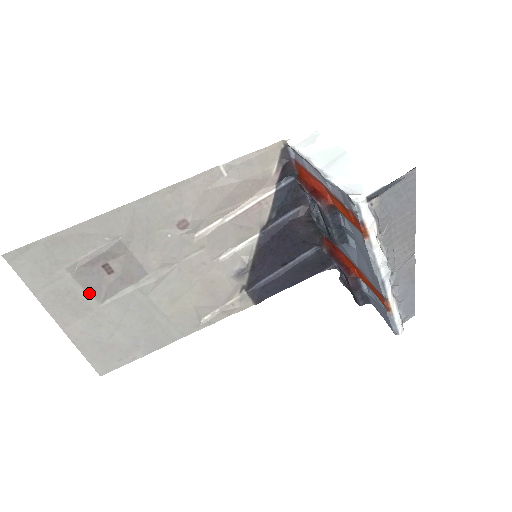
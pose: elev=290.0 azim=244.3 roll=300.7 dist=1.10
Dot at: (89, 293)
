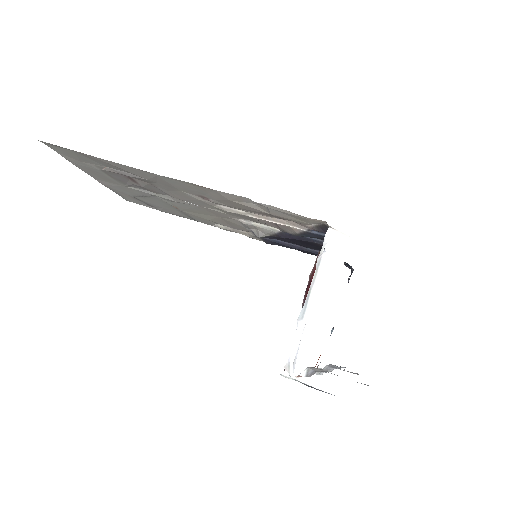
Dot at: (116, 179)
